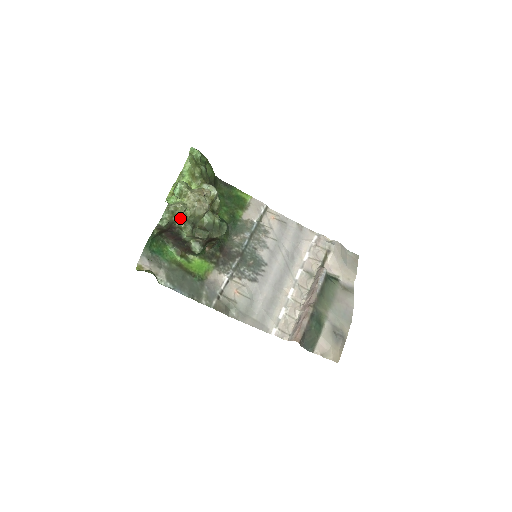
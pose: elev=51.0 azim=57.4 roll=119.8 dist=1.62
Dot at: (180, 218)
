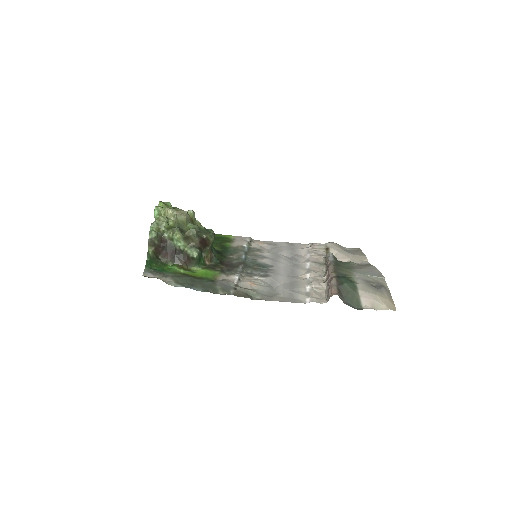
Dot at: (166, 229)
